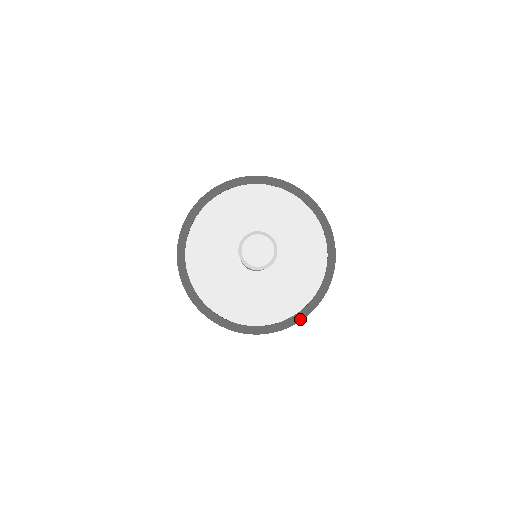
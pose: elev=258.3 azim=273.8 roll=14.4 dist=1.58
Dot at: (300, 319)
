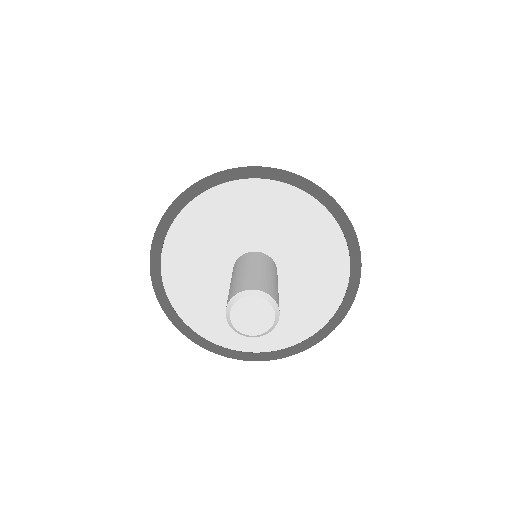
Dot at: (325, 335)
